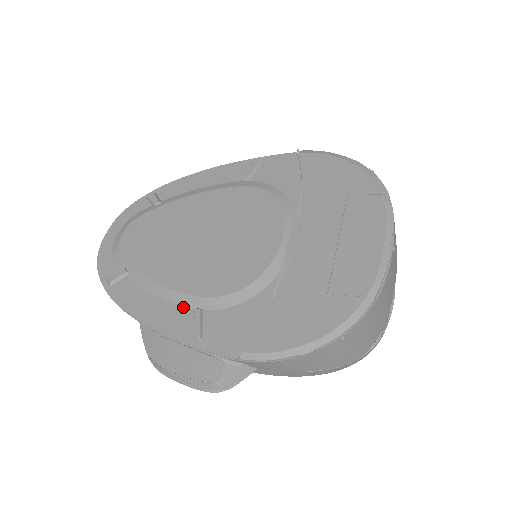
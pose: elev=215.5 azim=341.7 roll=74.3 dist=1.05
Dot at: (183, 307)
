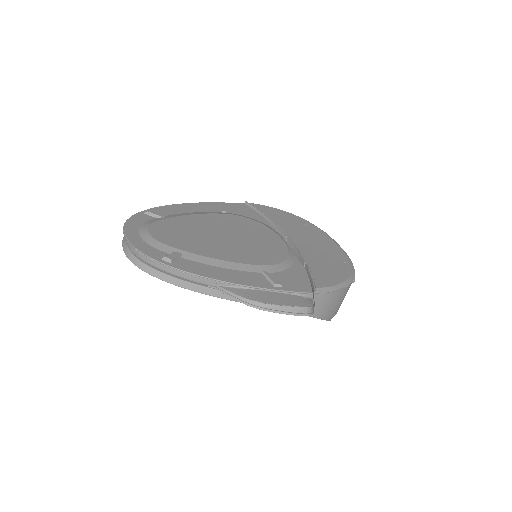
Dot at: (251, 272)
